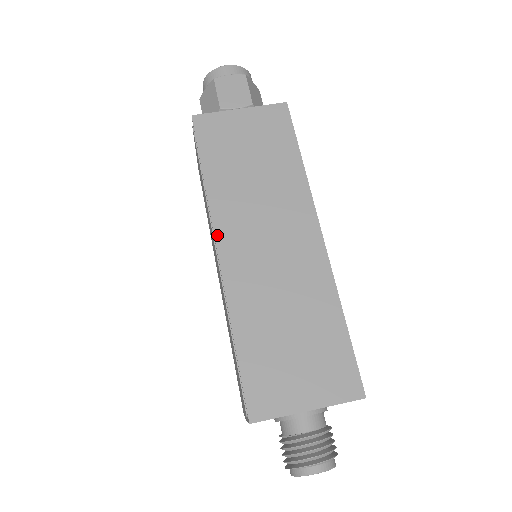
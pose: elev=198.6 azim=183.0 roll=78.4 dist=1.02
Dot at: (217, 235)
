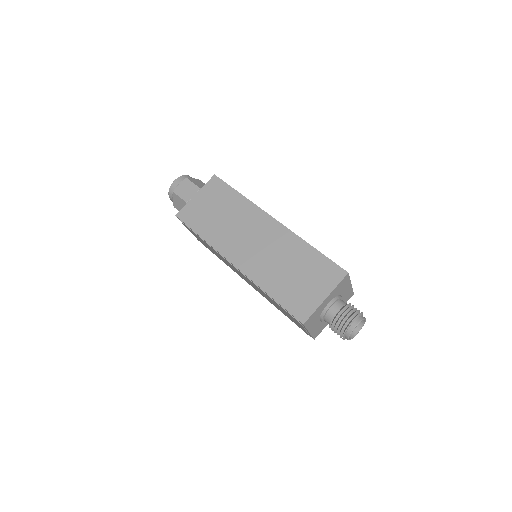
Dot at: (227, 257)
